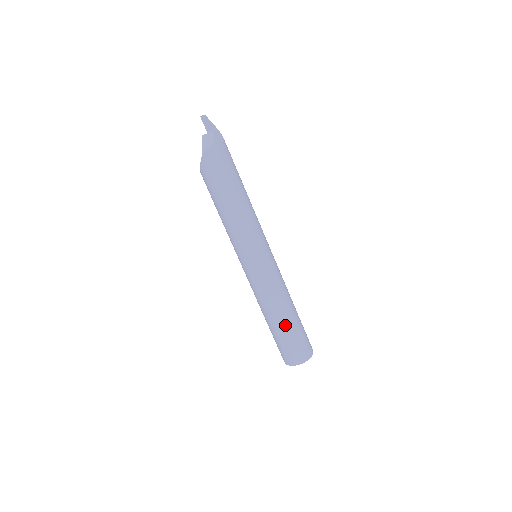
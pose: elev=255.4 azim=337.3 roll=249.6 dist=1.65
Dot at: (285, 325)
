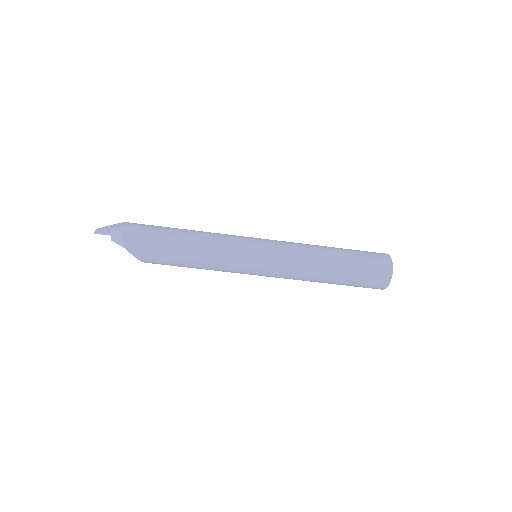
Dot at: (341, 265)
